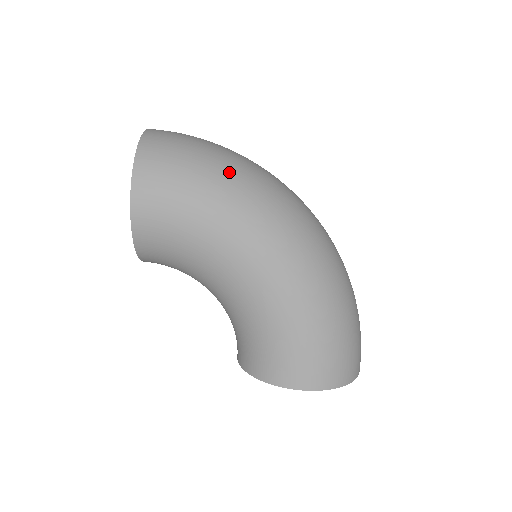
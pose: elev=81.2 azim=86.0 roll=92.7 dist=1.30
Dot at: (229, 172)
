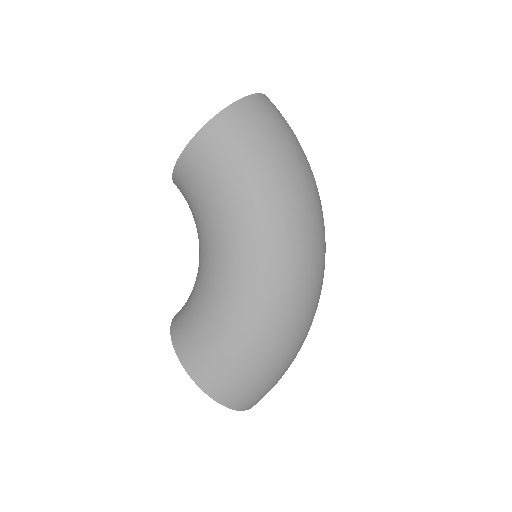
Dot at: (286, 177)
